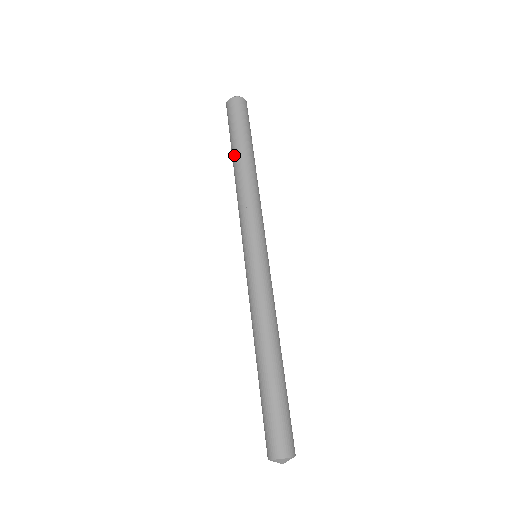
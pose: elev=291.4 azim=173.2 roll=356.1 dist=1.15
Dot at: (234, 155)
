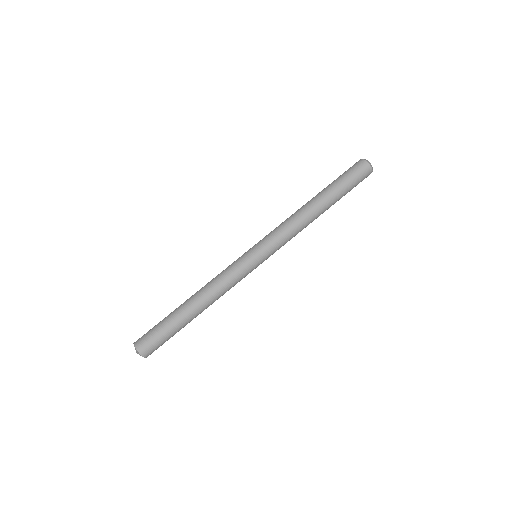
Dot at: (318, 193)
